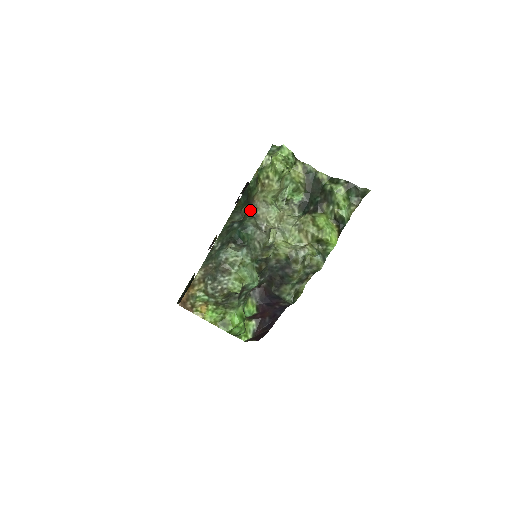
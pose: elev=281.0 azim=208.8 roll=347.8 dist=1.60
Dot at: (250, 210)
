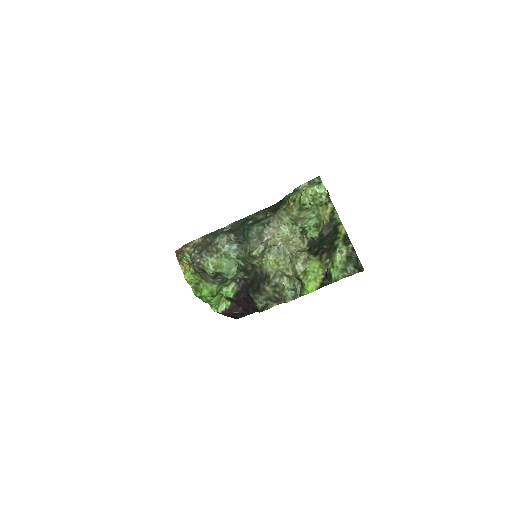
Dot at: (267, 218)
